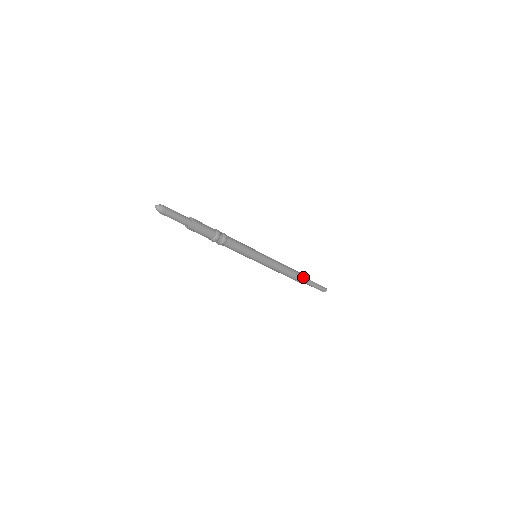
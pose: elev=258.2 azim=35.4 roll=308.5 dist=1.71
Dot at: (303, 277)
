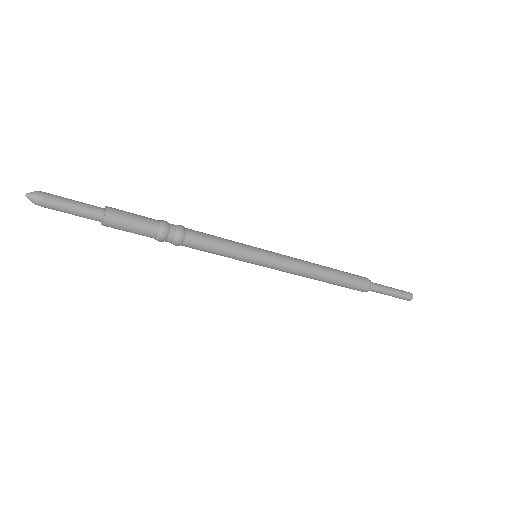
Dot at: (358, 278)
